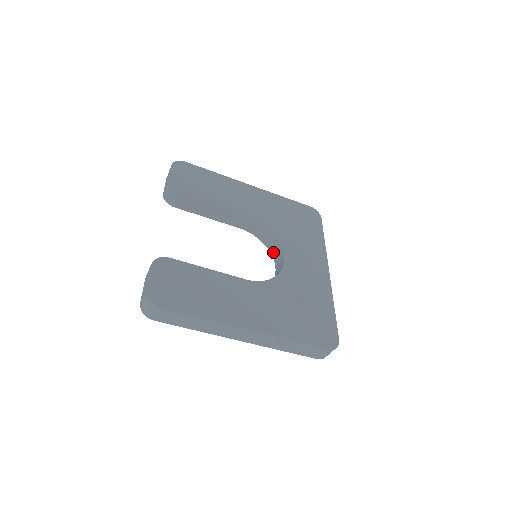
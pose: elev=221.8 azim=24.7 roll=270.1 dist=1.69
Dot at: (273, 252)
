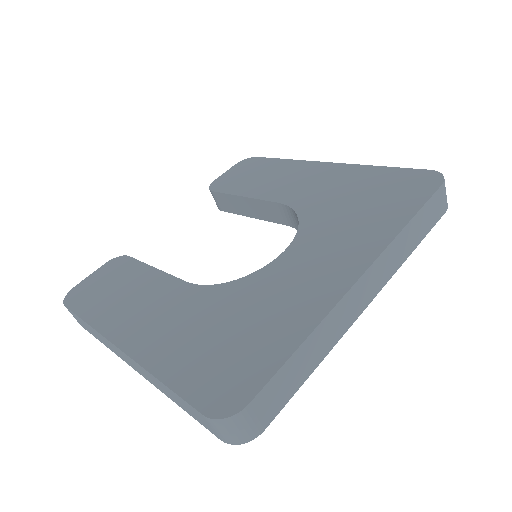
Dot at: occluded
